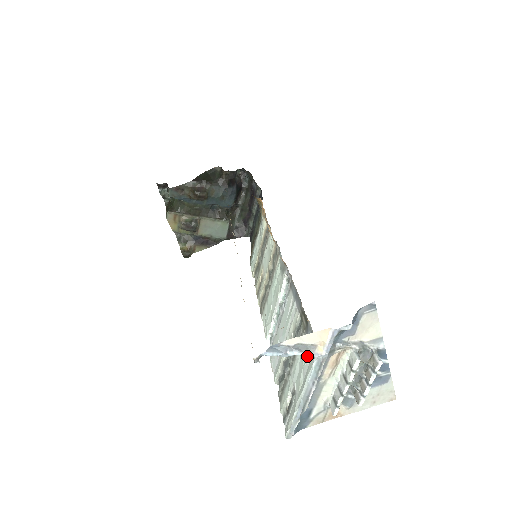
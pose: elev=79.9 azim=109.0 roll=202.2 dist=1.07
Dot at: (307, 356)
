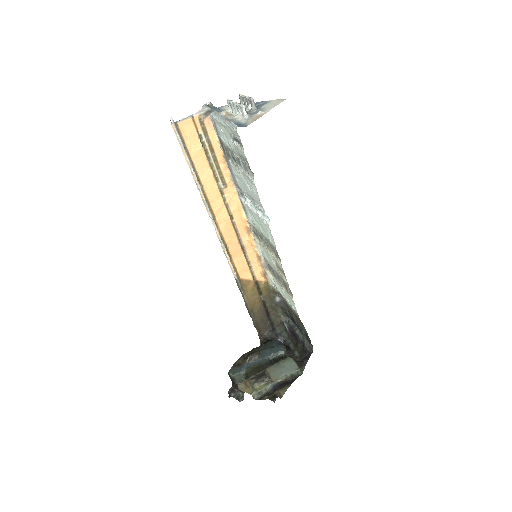
Dot at: (221, 131)
